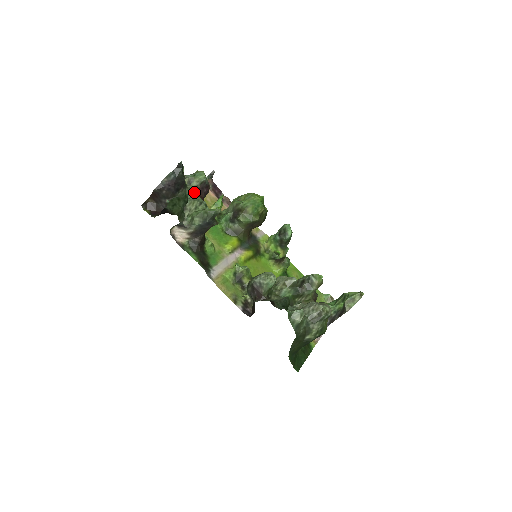
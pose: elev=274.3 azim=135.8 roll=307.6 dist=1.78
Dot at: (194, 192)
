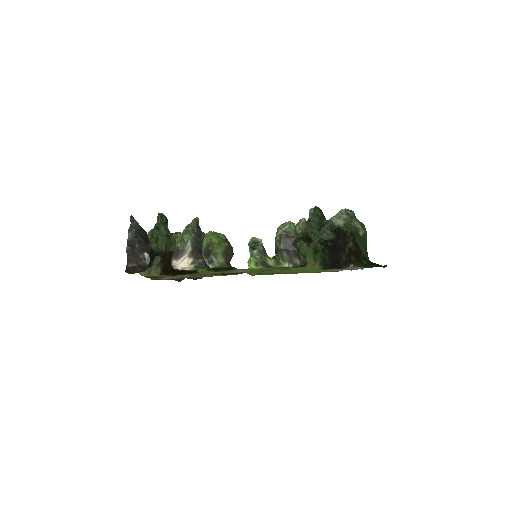
Dot at: occluded
